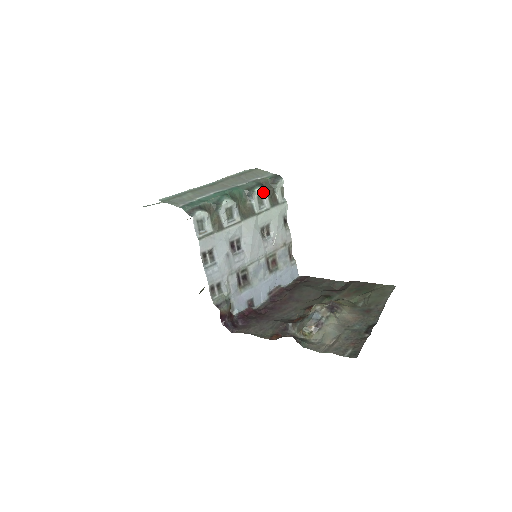
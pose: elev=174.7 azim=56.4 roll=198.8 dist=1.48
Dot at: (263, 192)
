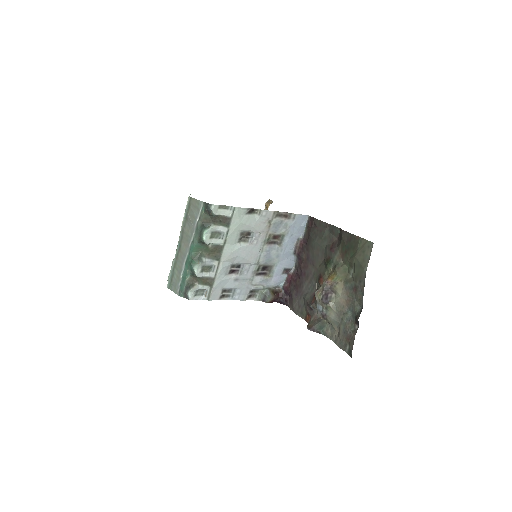
Dot at: (210, 231)
